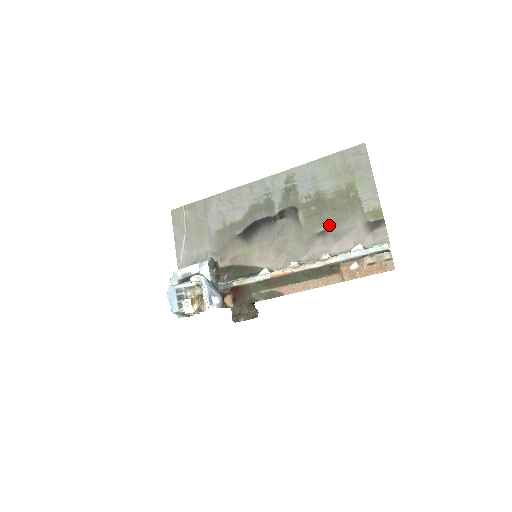
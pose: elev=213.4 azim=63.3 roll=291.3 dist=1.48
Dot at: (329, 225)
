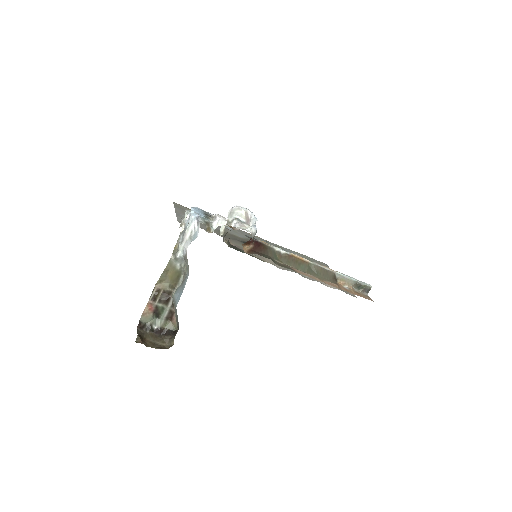
Dot at: occluded
